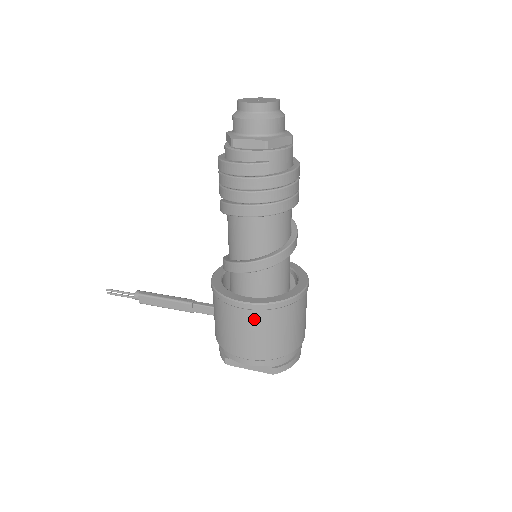
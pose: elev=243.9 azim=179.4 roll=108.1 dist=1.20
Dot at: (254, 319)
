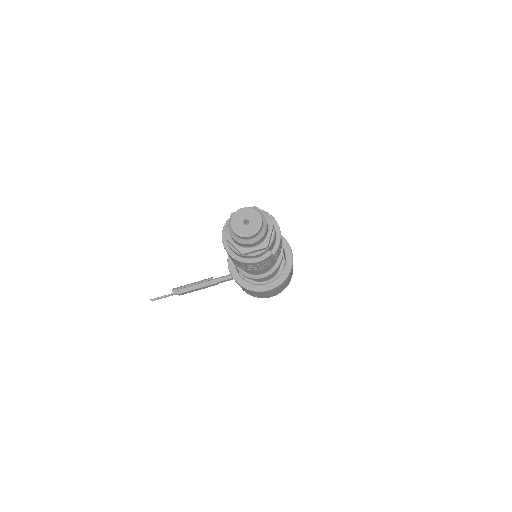
Dot at: (275, 289)
